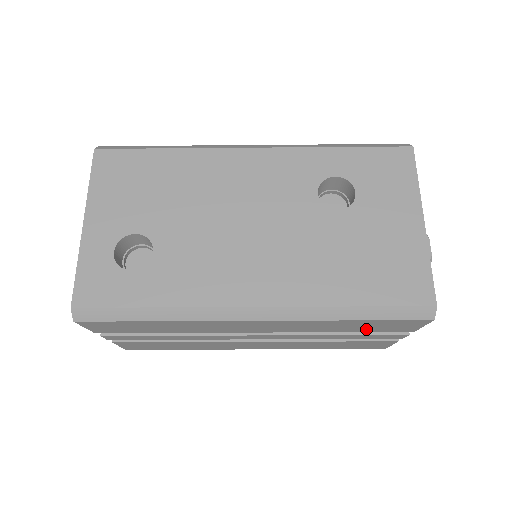
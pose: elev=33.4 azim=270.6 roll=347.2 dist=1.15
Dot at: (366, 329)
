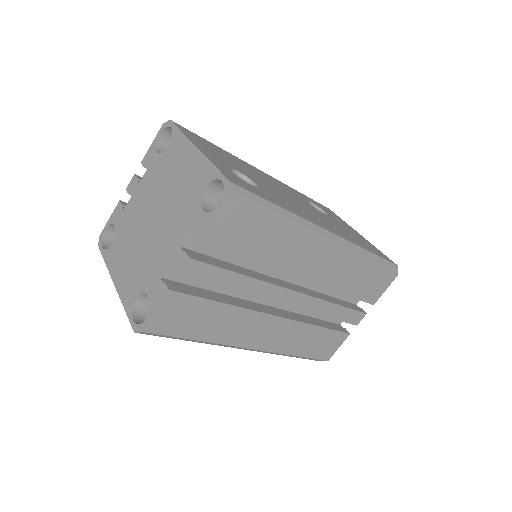
Dot at: (360, 291)
